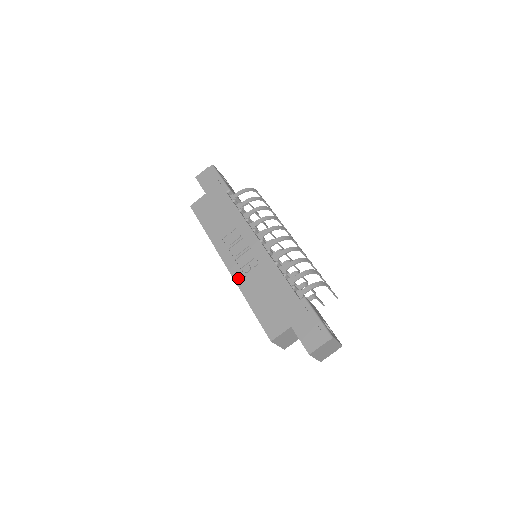
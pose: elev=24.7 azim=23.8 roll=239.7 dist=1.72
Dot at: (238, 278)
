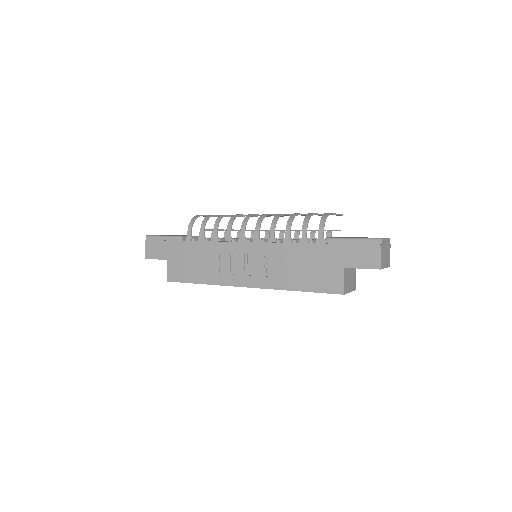
Dot at: (265, 284)
